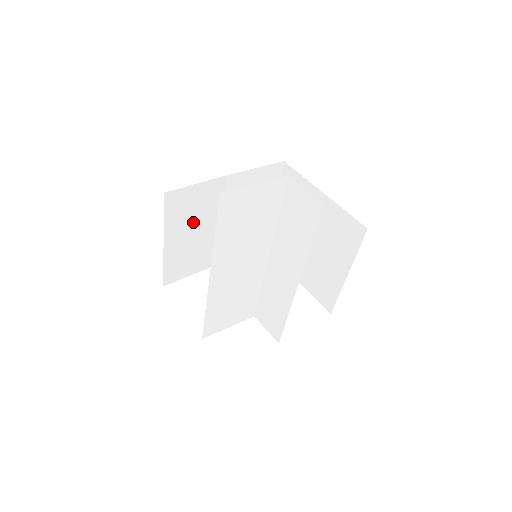
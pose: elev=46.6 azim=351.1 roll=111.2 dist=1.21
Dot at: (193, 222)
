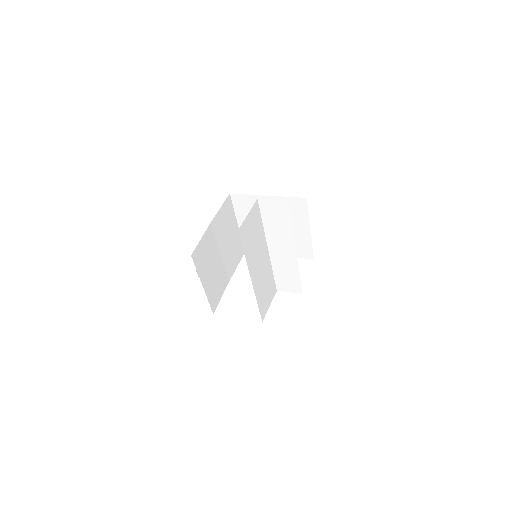
Dot at: (209, 263)
